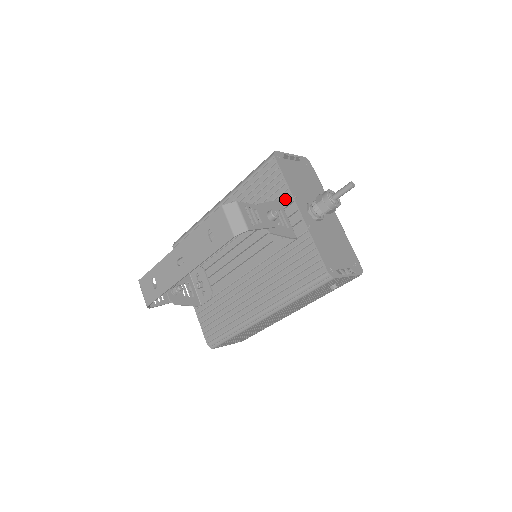
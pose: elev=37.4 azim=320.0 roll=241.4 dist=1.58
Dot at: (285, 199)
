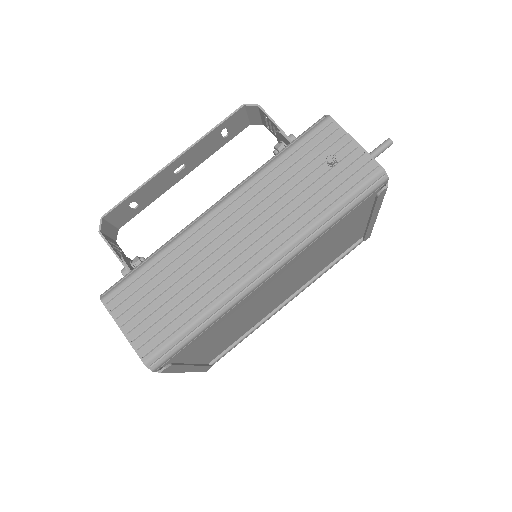
Dot at: occluded
